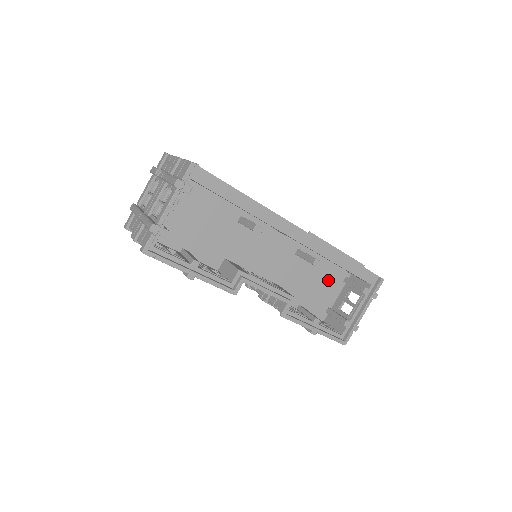
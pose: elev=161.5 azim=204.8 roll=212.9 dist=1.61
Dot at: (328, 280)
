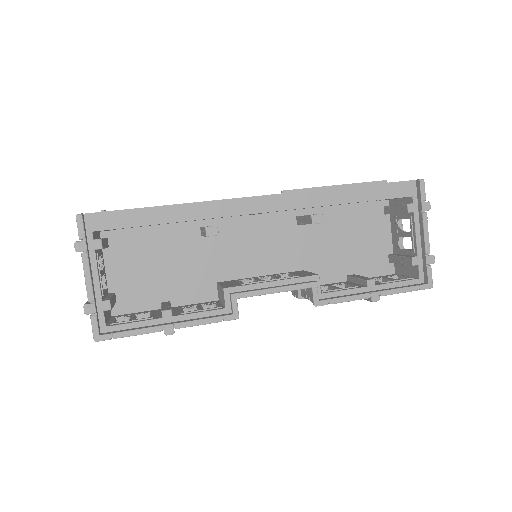
Dot at: (363, 225)
